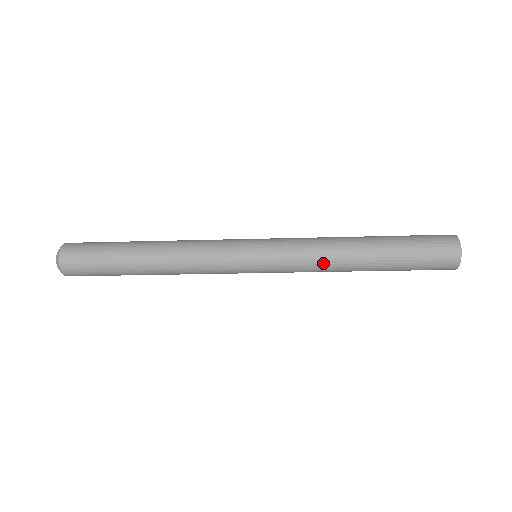
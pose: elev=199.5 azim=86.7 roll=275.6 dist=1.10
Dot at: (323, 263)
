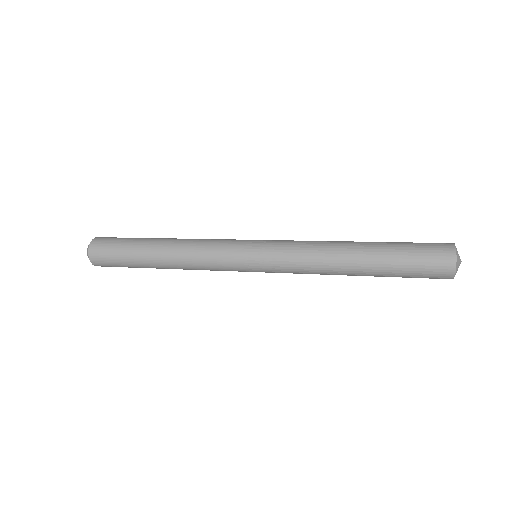
Dot at: occluded
